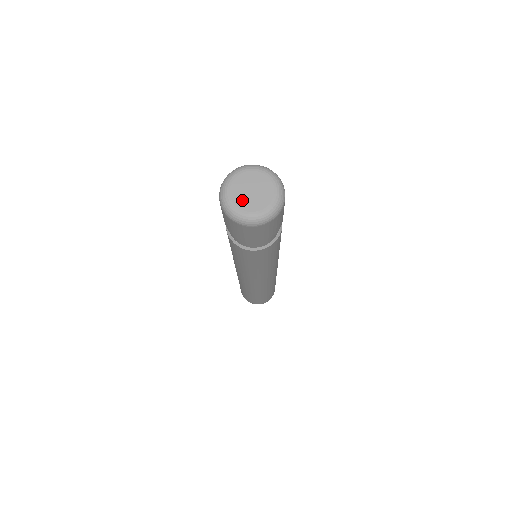
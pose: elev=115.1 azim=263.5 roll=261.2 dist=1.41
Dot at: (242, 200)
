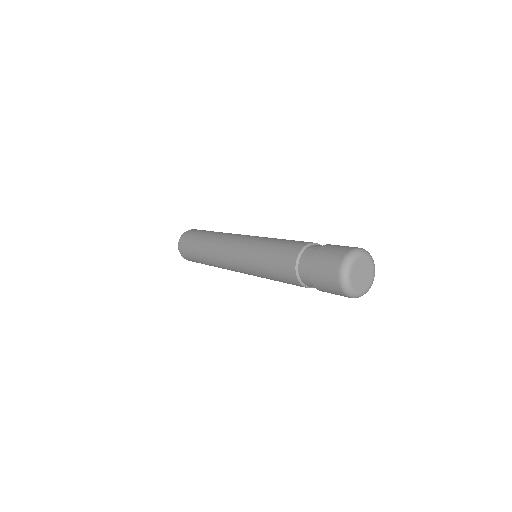
Dot at: (356, 275)
